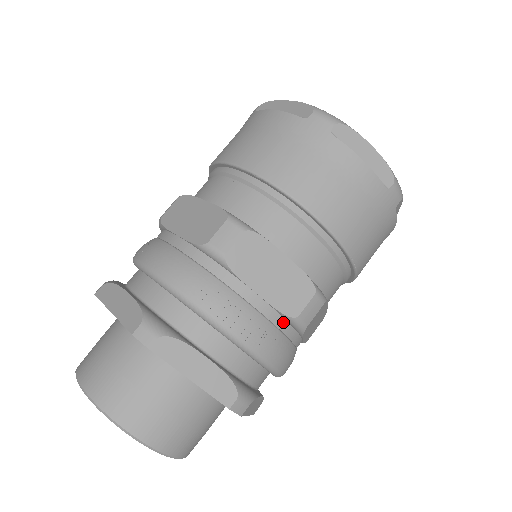
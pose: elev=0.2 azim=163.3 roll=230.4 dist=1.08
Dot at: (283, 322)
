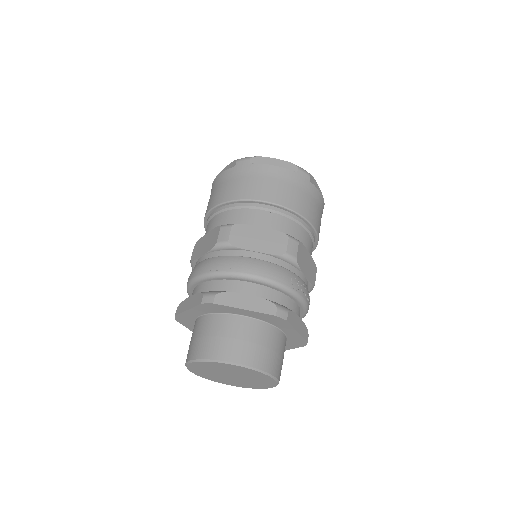
Dot at: (308, 289)
